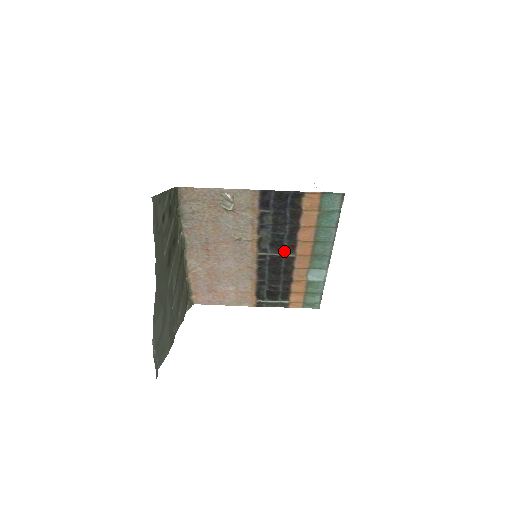
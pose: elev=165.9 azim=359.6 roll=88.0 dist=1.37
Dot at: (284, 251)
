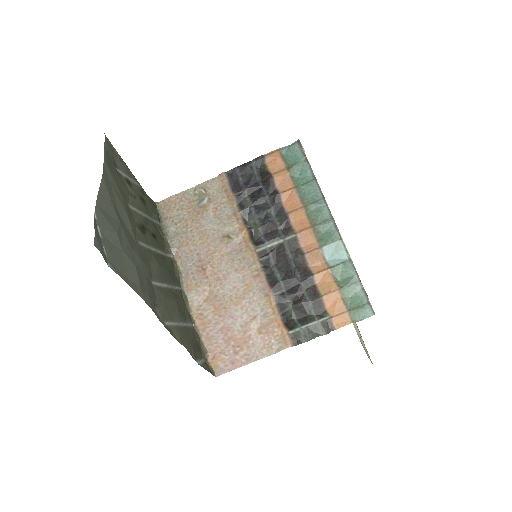
Dot at: (281, 235)
